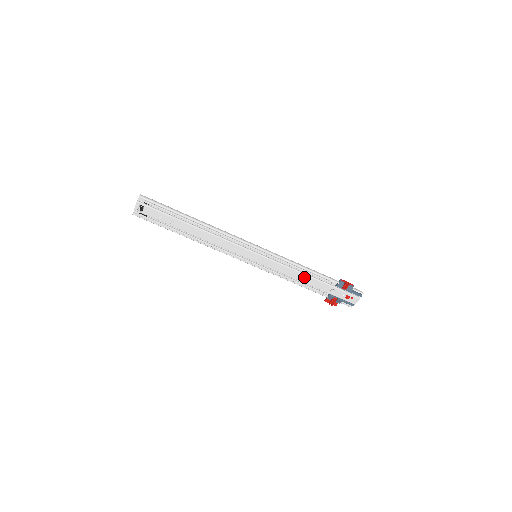
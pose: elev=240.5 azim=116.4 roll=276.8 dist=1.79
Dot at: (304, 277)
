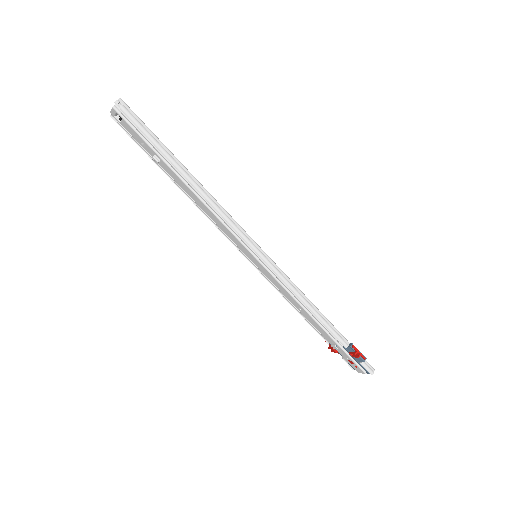
Dot at: (306, 314)
